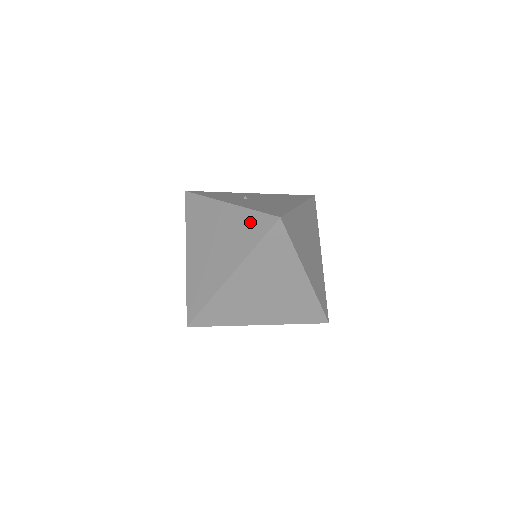
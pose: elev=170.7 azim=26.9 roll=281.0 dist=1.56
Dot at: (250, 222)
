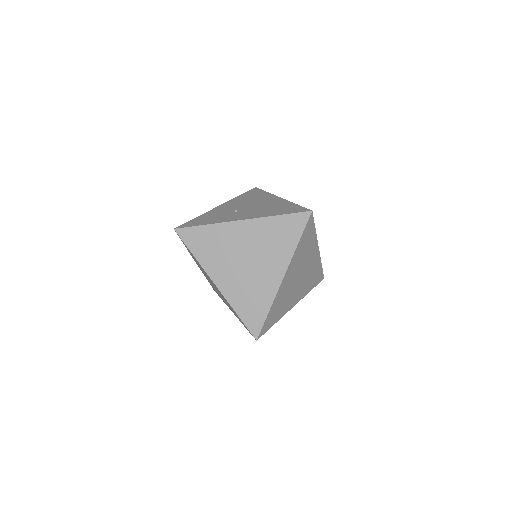
Dot at: (281, 226)
